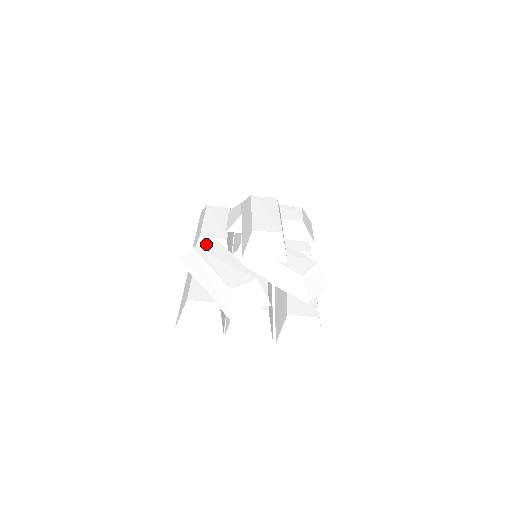
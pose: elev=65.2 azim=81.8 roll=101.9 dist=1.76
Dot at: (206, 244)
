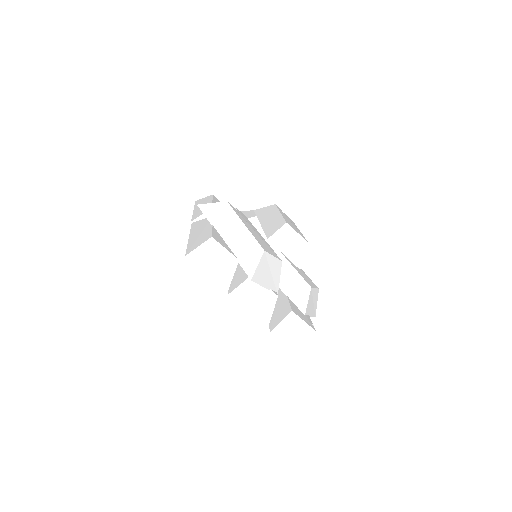
Dot at: occluded
